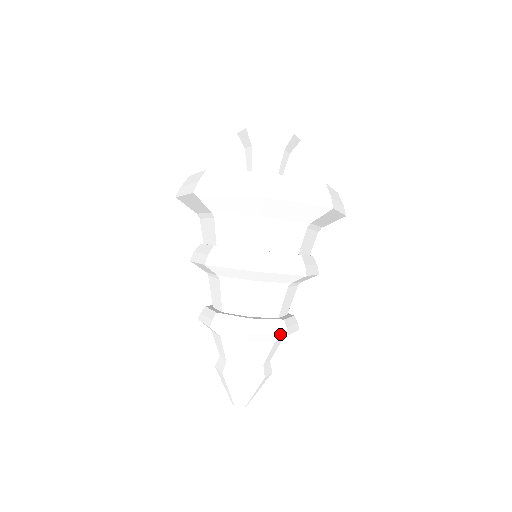
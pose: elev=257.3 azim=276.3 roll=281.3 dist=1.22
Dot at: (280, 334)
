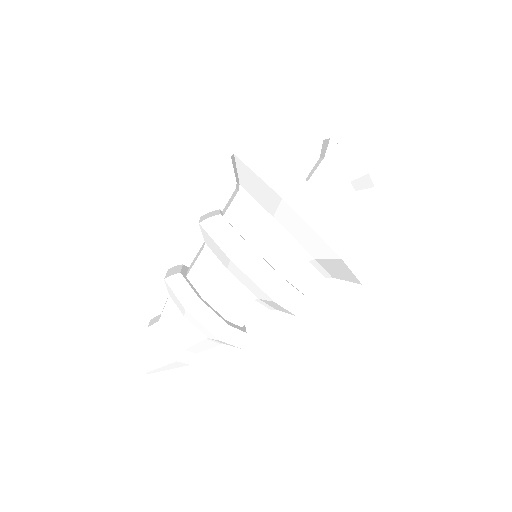
Dot at: (214, 333)
